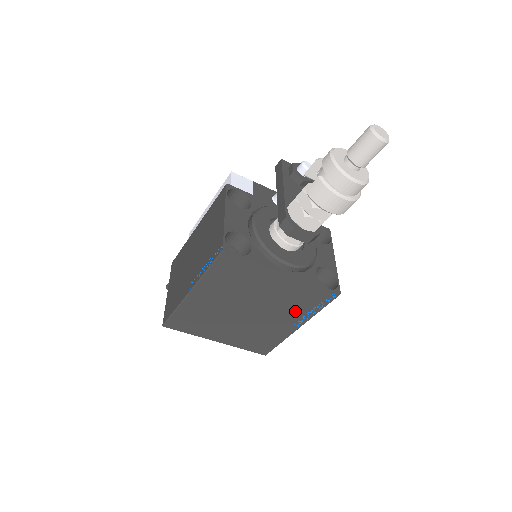
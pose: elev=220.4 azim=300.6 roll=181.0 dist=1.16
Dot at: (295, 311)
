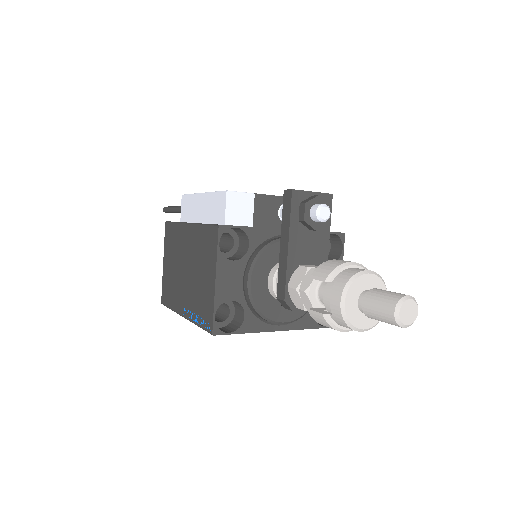
Dot at: occluded
